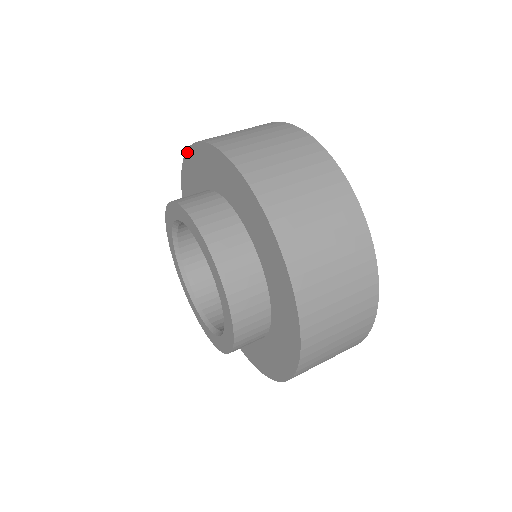
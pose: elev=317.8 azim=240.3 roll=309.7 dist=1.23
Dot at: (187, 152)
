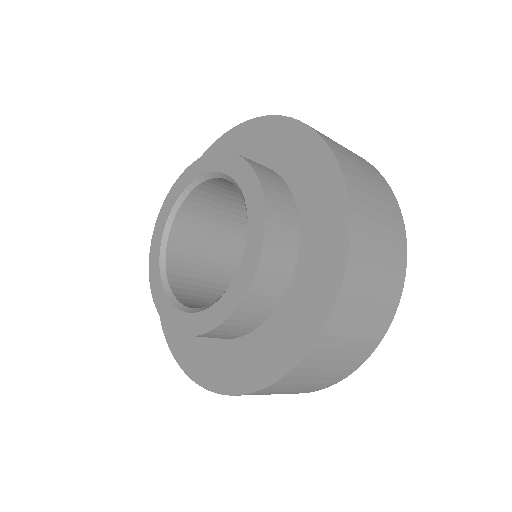
Dot at: occluded
